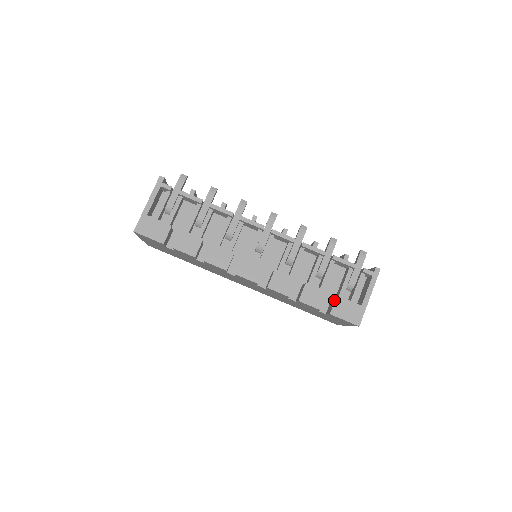
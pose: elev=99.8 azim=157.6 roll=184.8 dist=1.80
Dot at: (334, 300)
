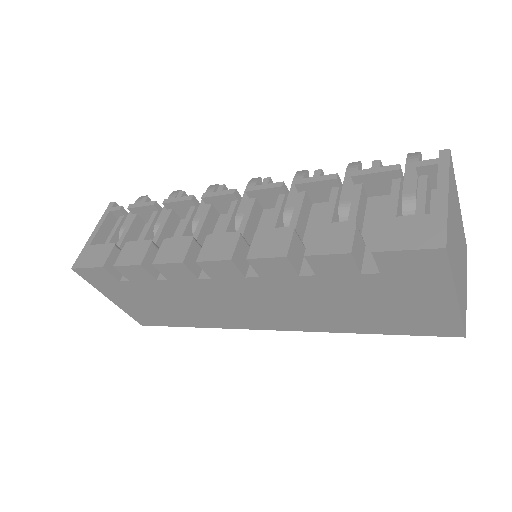
Dot at: (375, 230)
